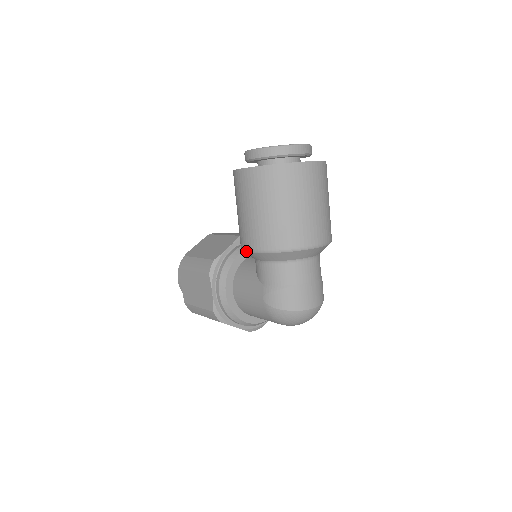
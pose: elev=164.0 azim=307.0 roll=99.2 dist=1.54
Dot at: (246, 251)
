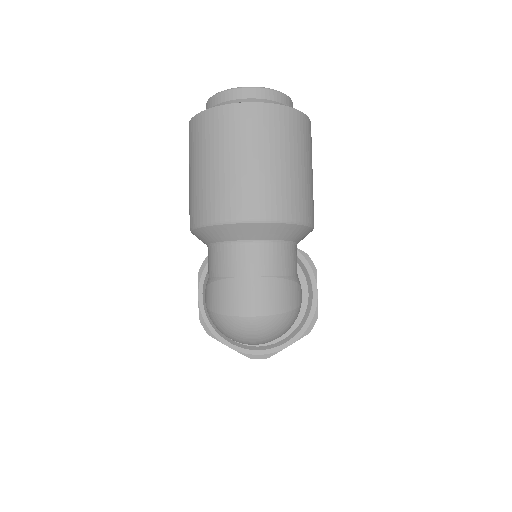
Dot at: occluded
